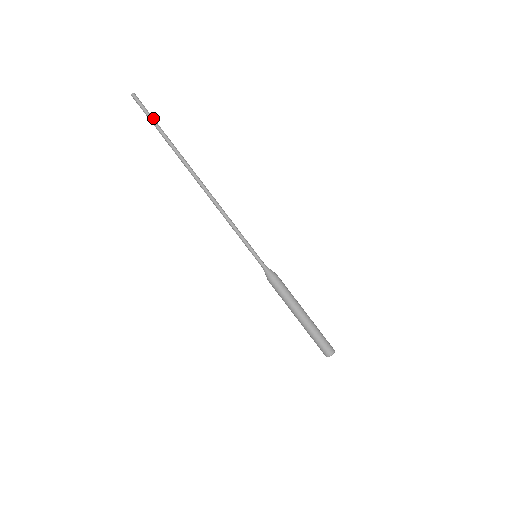
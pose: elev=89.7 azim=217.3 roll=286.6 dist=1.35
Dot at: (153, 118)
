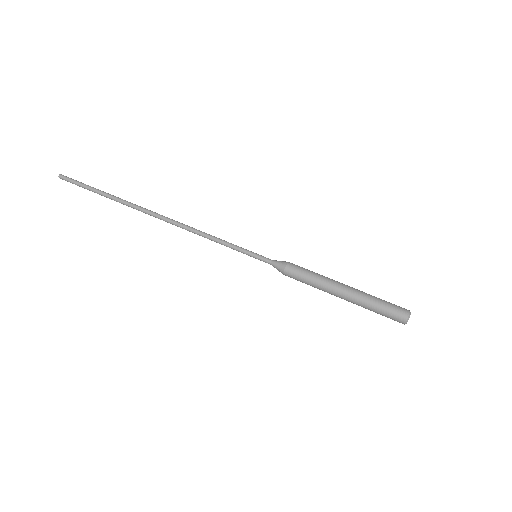
Dot at: (87, 185)
